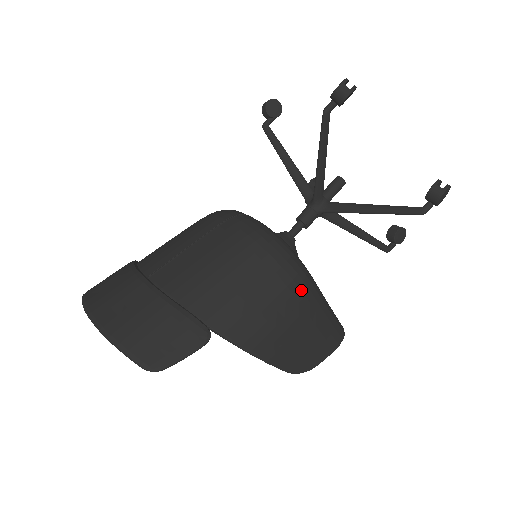
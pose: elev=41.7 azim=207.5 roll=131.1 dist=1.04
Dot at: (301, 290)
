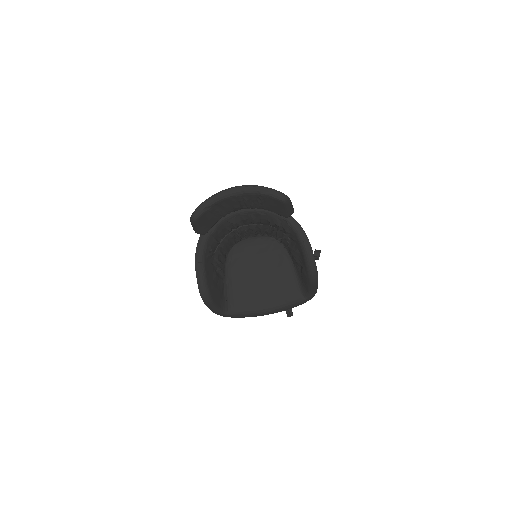
Dot at: occluded
